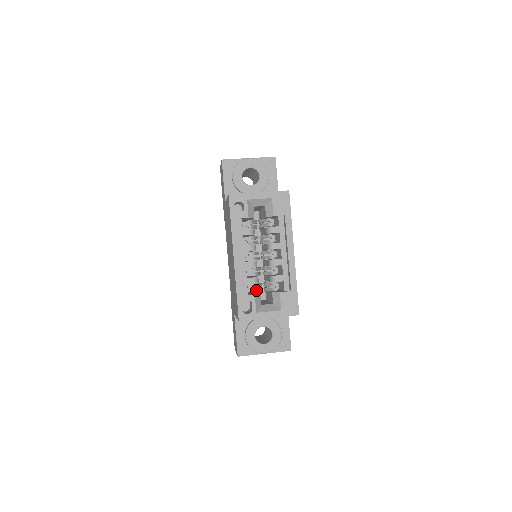
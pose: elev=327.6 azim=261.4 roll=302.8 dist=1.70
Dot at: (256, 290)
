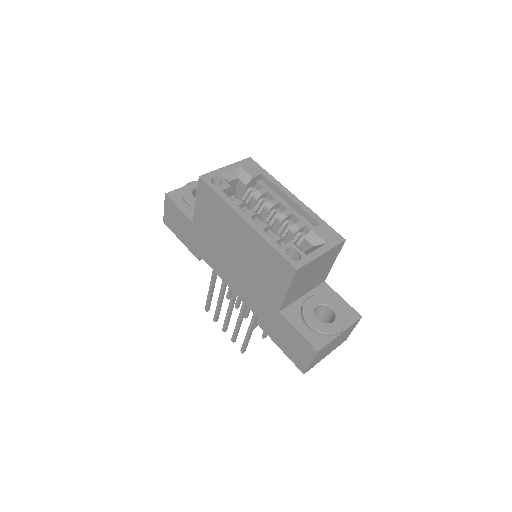
Dot at: occluded
